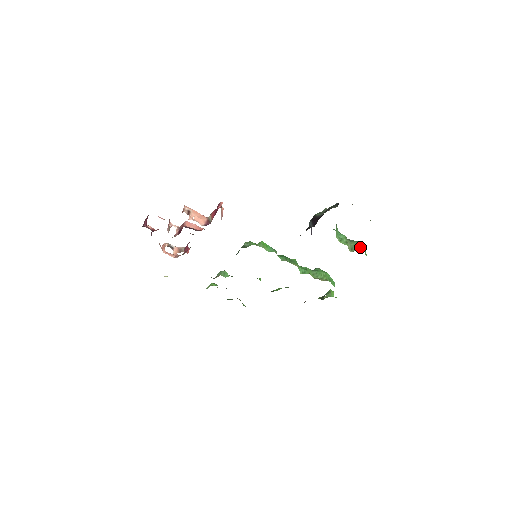
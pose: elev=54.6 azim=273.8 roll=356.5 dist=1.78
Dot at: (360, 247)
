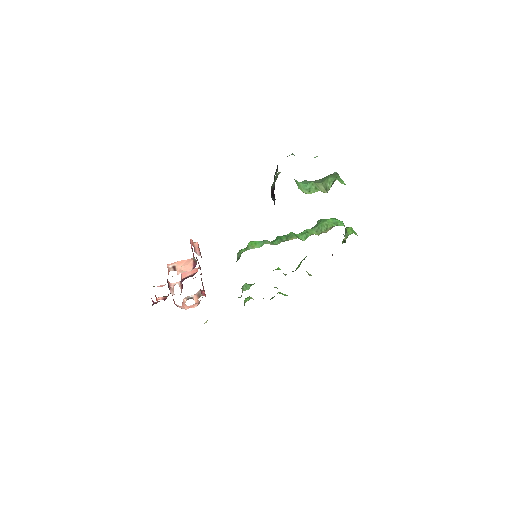
Dot at: (332, 181)
